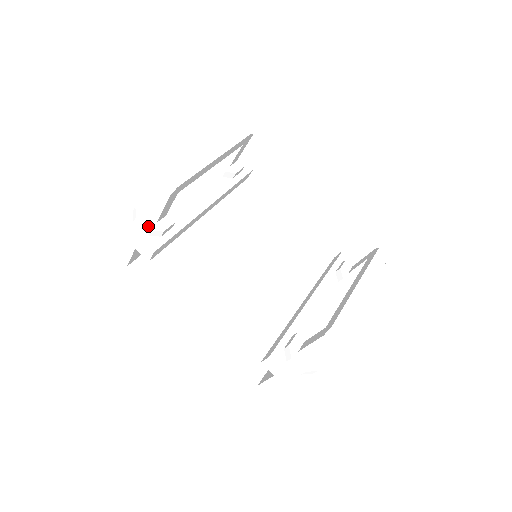
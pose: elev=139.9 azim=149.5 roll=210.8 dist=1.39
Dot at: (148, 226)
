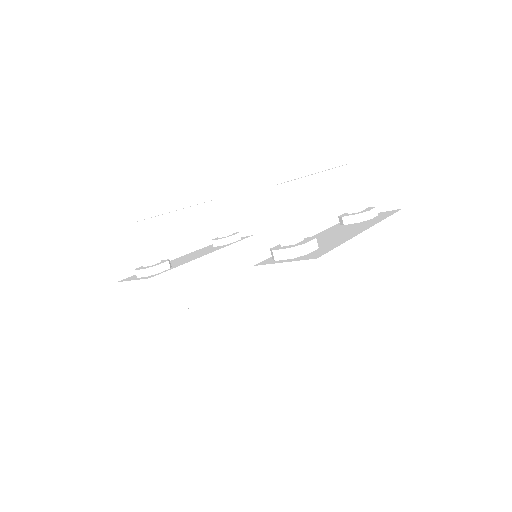
Dot at: (143, 269)
